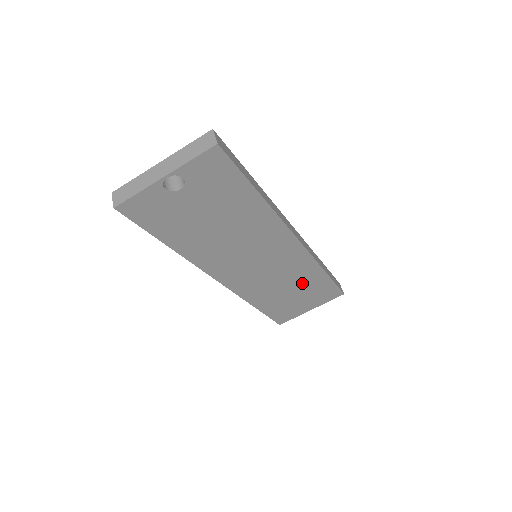
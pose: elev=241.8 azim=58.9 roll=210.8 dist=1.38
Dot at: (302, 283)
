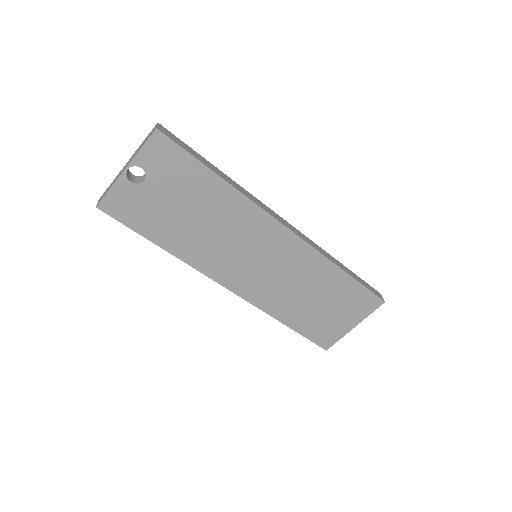
Dot at: (322, 287)
